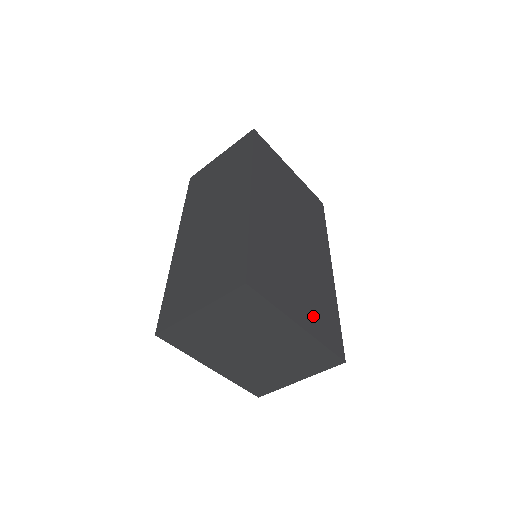
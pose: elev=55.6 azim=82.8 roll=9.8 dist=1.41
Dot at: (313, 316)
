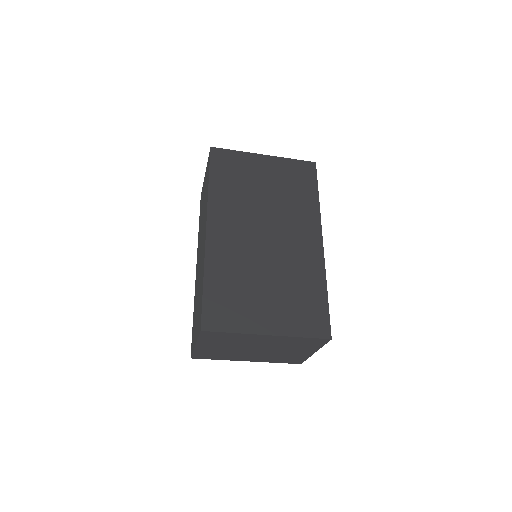
Dot at: (287, 315)
